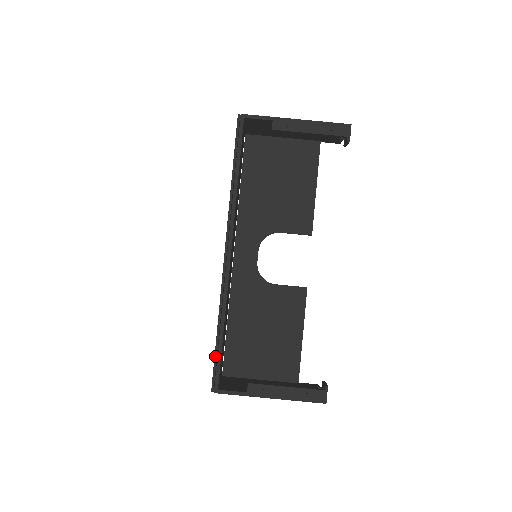
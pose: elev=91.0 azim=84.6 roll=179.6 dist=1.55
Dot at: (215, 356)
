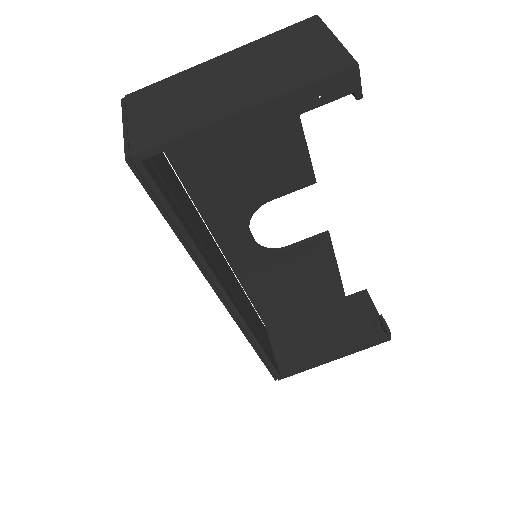
Dot at: (266, 366)
